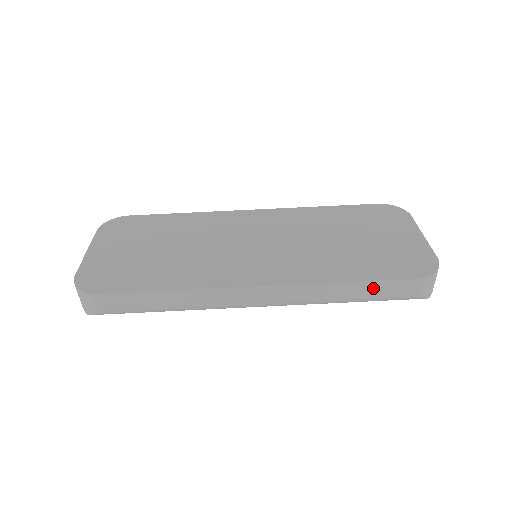
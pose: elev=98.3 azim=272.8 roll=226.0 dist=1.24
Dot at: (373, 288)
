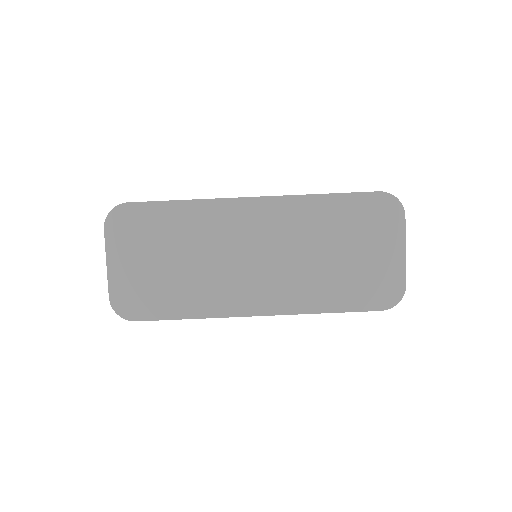
Dot at: occluded
